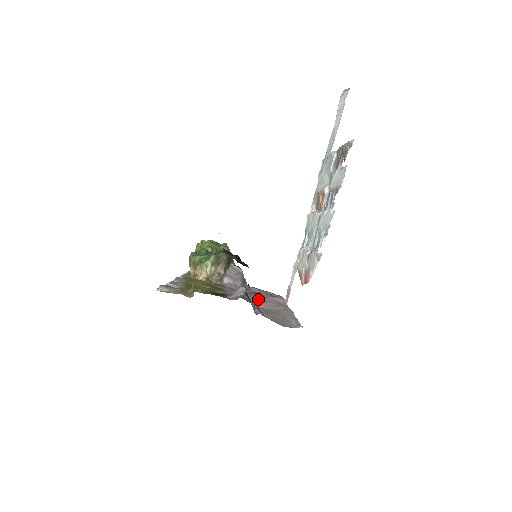
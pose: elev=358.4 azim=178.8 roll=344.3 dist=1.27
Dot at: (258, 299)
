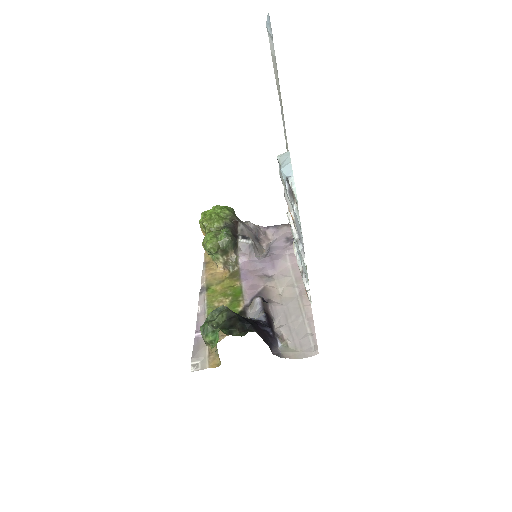
Dot at: (276, 274)
